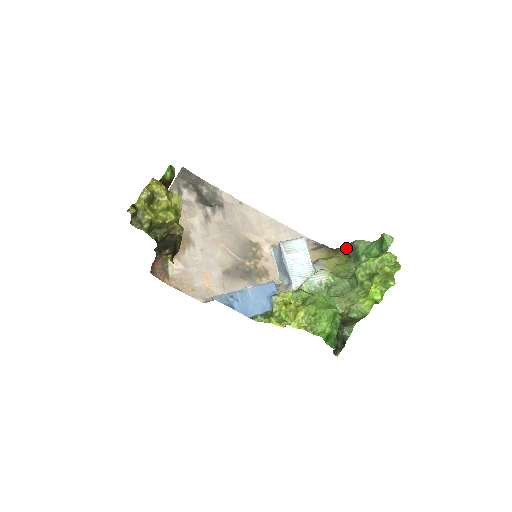
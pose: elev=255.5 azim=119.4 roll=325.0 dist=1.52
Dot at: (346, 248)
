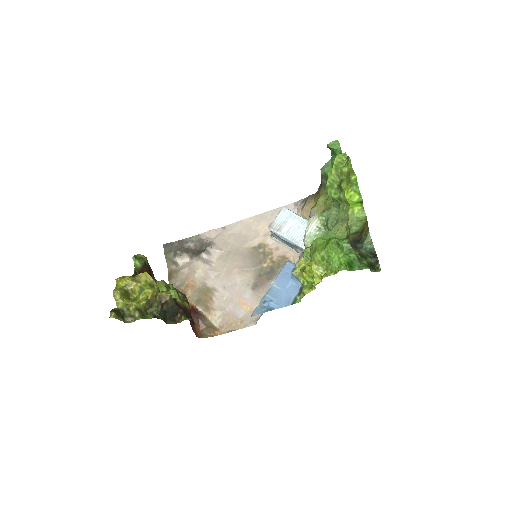
Dot at: (321, 182)
